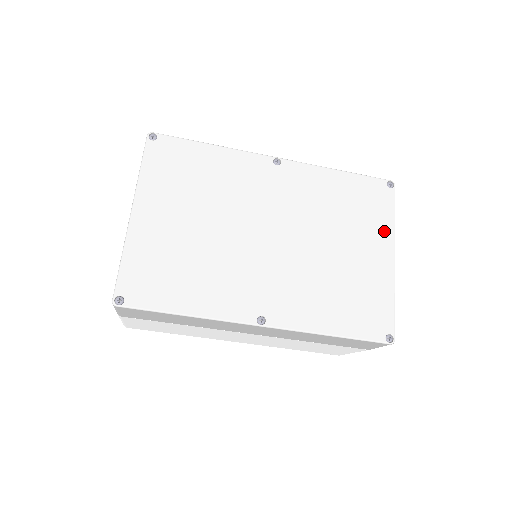
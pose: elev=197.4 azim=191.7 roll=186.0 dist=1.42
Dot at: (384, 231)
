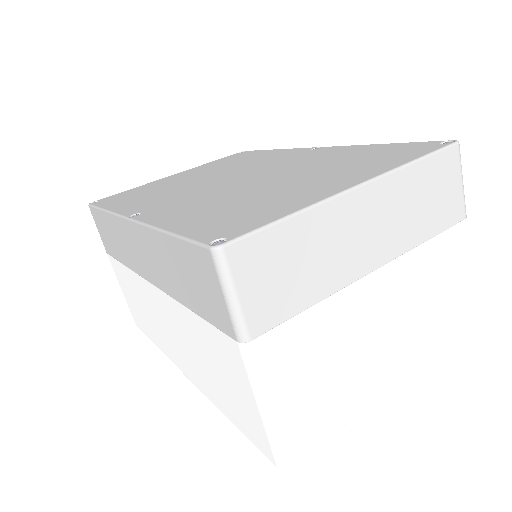
Dot at: (376, 169)
